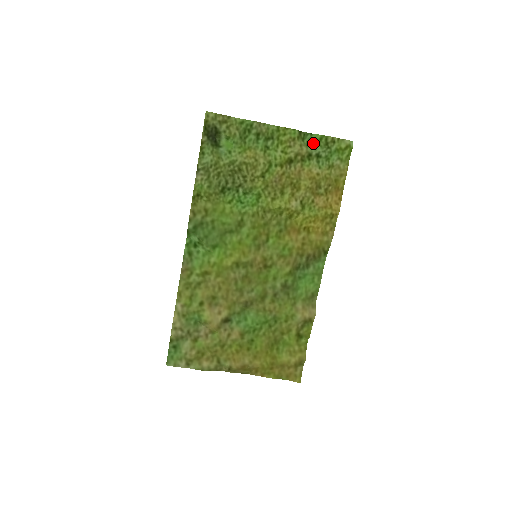
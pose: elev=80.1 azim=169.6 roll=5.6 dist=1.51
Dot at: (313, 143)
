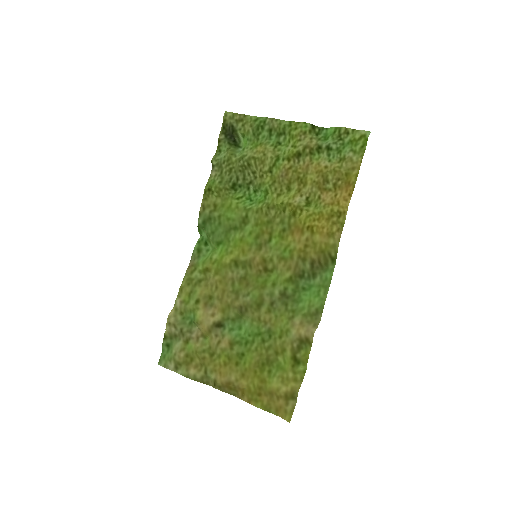
Dot at: (328, 138)
